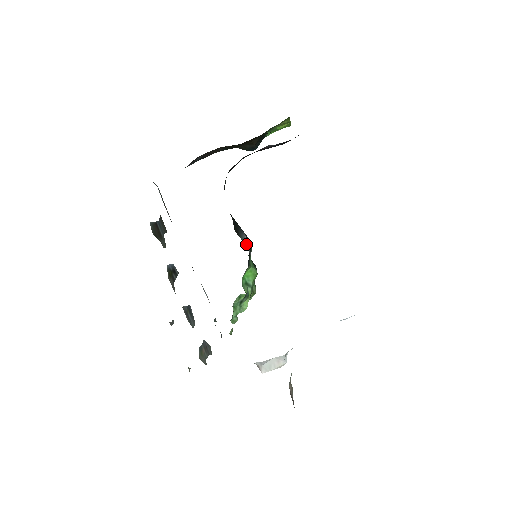
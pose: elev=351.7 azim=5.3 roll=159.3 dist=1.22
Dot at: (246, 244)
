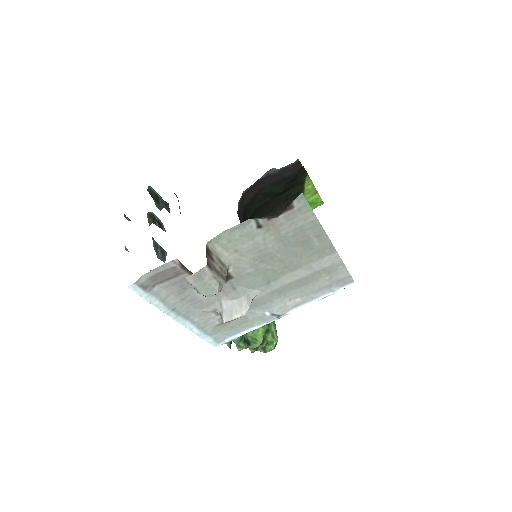
Dot at: occluded
